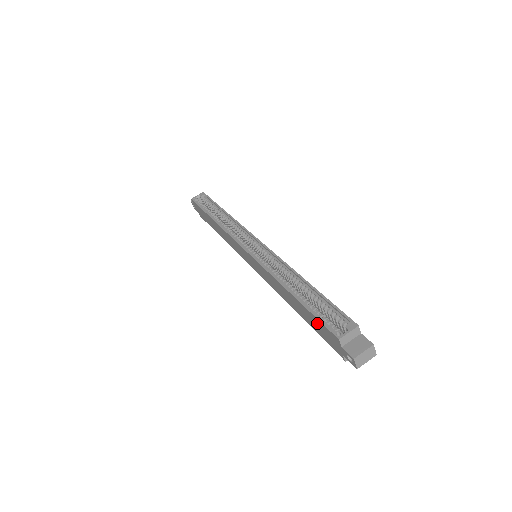
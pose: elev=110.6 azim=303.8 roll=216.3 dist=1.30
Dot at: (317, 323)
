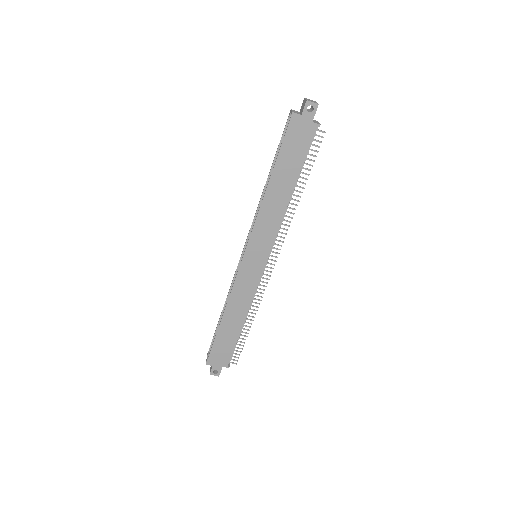
Dot at: (289, 146)
